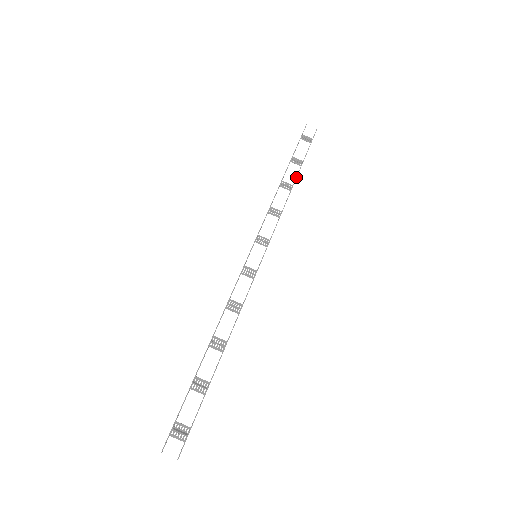
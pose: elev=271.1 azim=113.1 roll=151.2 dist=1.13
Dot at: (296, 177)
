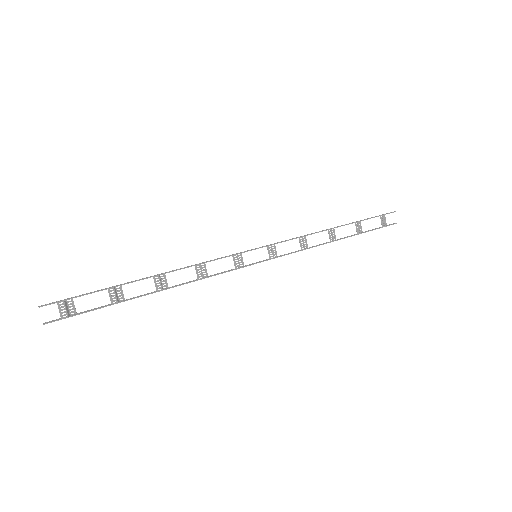
Dot at: (345, 237)
